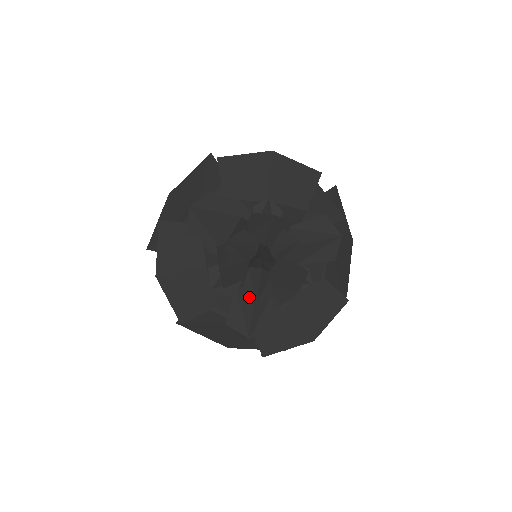
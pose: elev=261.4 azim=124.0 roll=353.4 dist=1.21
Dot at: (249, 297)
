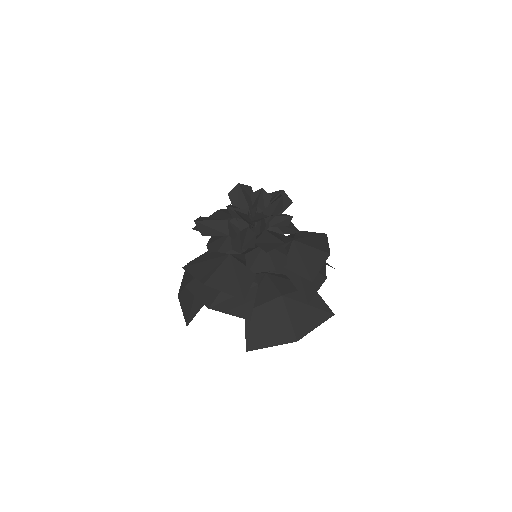
Dot at: (265, 235)
